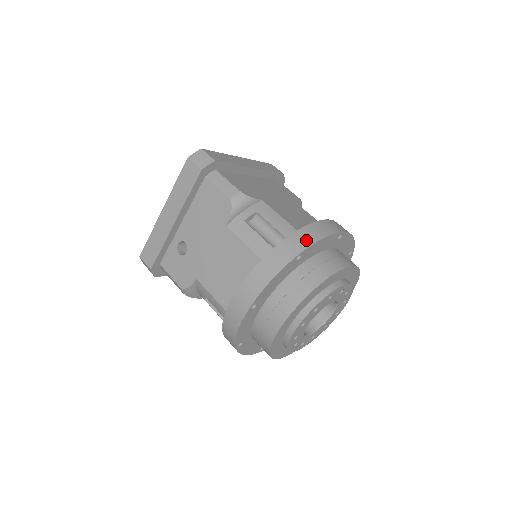
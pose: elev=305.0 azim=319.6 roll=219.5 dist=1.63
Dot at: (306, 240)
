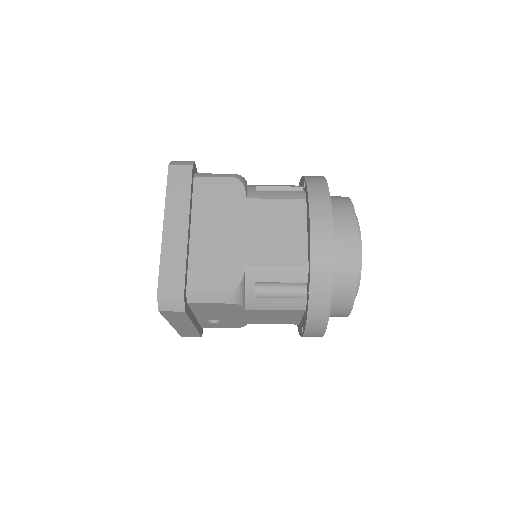
Dot at: (325, 280)
